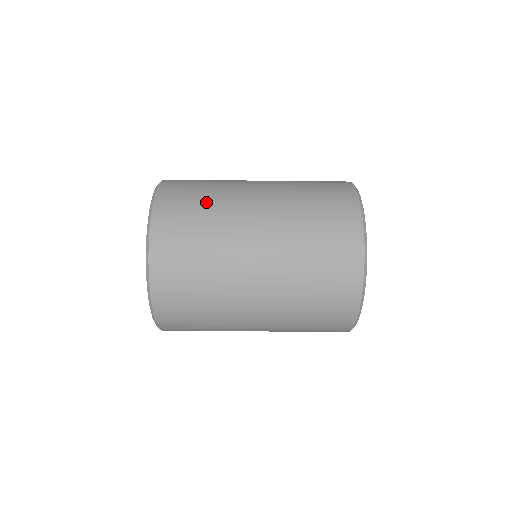
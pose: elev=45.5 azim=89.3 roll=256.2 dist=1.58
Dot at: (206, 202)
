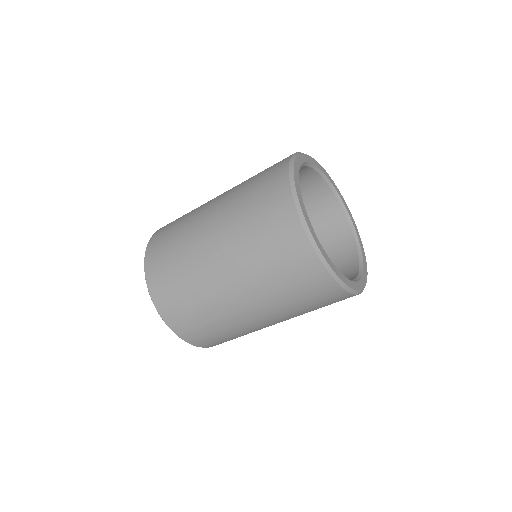
Dot at: occluded
